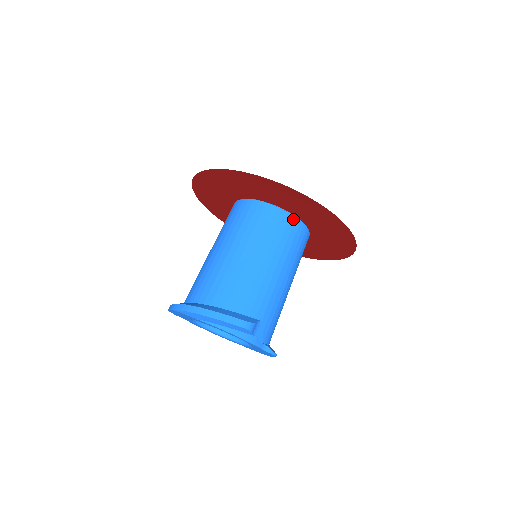
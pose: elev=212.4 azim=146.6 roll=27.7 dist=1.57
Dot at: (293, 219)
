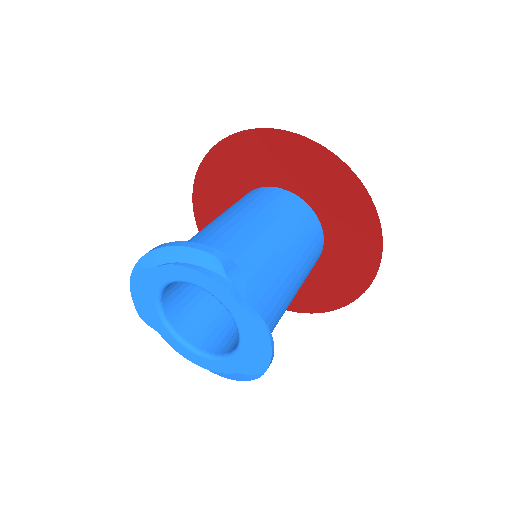
Dot at: (294, 196)
